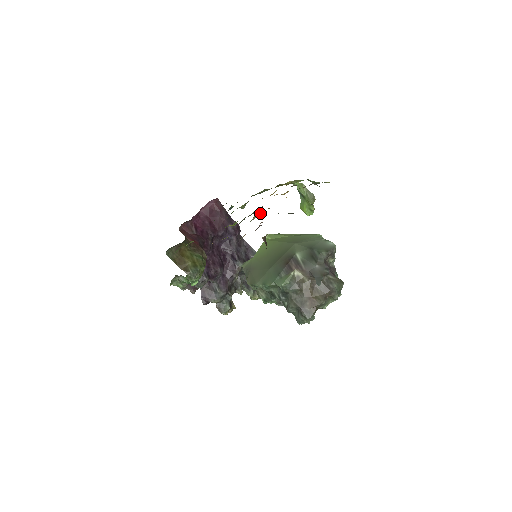
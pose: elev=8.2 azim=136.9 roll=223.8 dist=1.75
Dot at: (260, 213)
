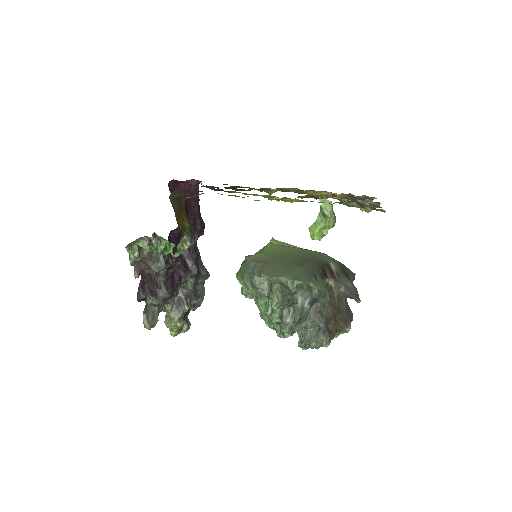
Dot at: (332, 195)
